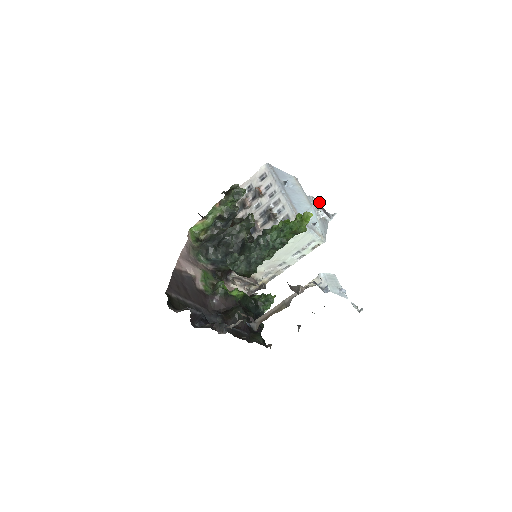
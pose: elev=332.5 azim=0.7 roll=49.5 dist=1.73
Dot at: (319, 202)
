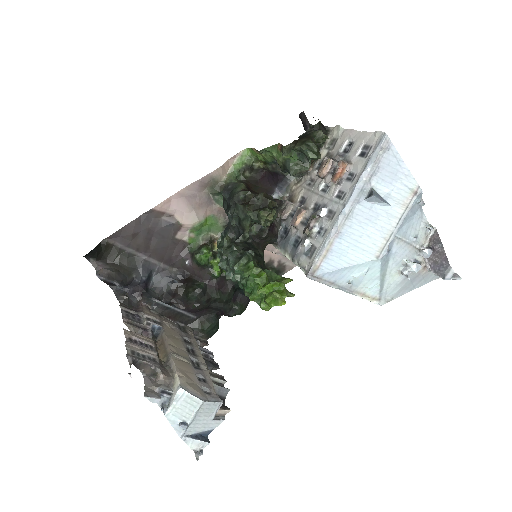
Dot at: (425, 252)
